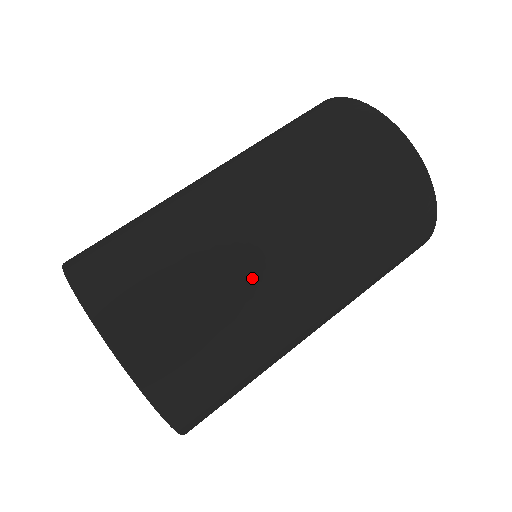
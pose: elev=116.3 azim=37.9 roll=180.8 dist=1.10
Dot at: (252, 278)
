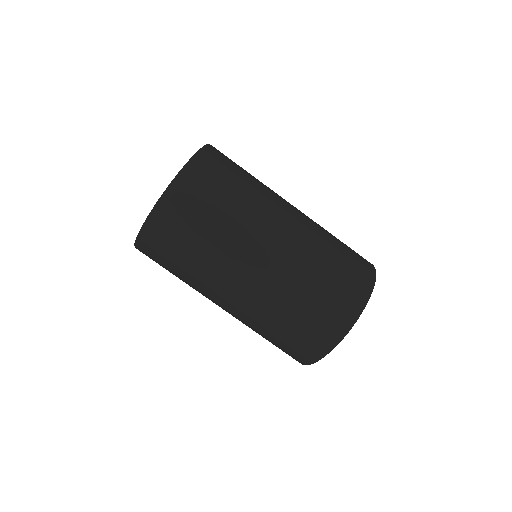
Dot at: (260, 211)
